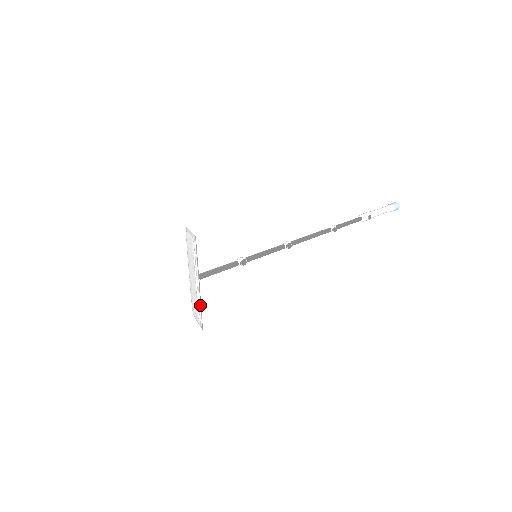
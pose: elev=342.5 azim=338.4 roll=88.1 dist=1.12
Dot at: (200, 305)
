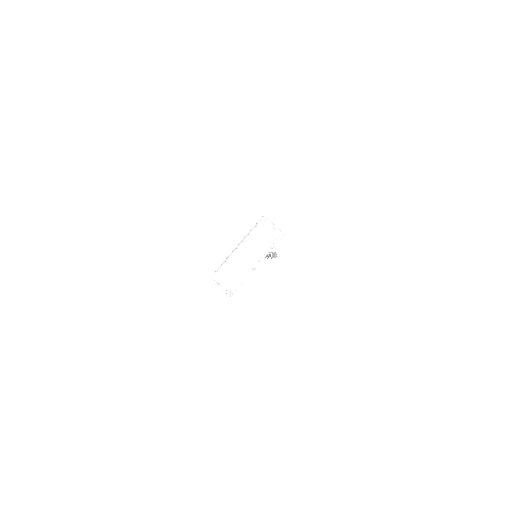
Dot at: occluded
